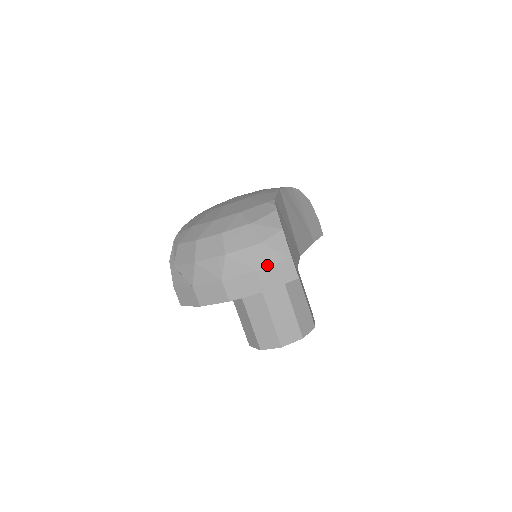
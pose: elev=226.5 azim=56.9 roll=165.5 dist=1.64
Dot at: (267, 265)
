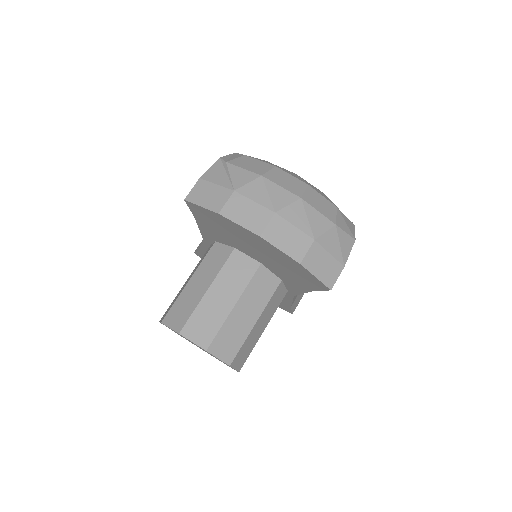
Dot at: (325, 247)
